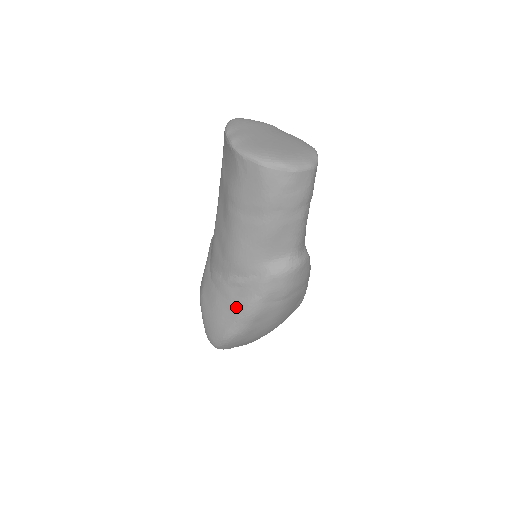
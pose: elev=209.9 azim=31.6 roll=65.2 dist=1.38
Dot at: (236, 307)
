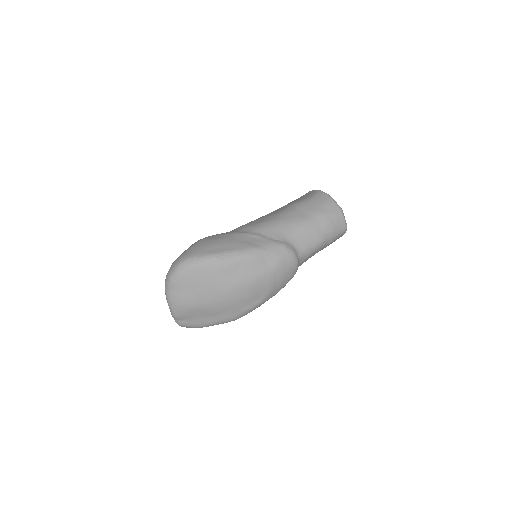
Dot at: (241, 245)
